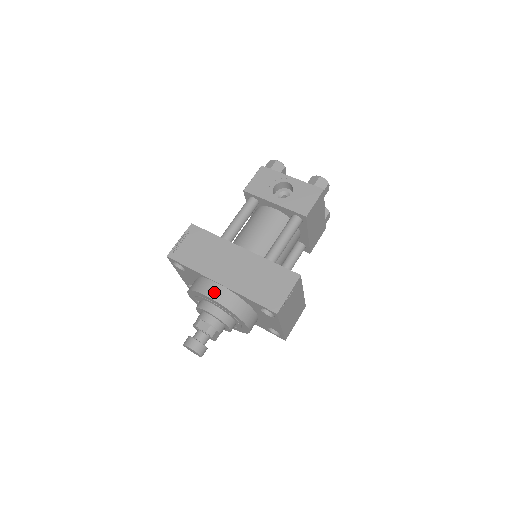
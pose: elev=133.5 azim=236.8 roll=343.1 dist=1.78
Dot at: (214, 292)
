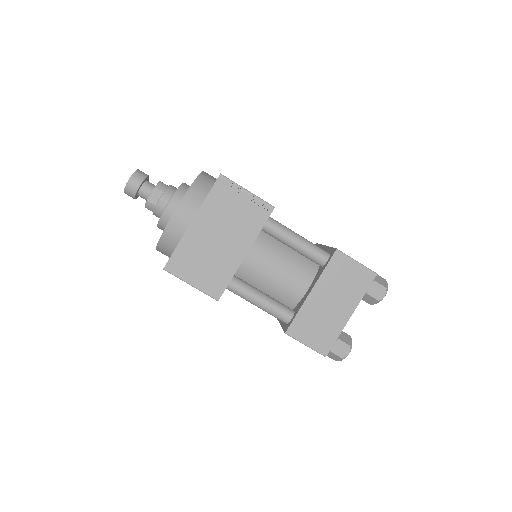
Dot at: occluded
